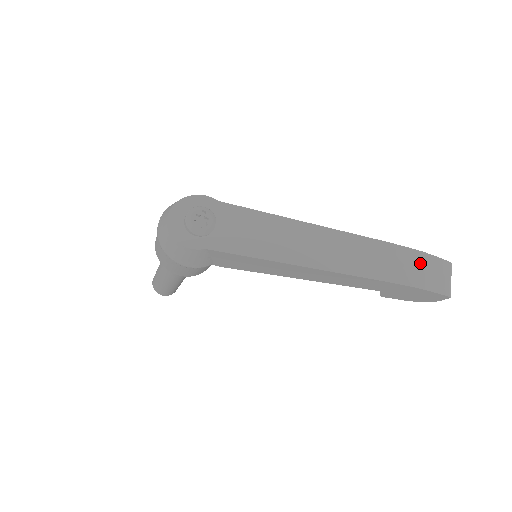
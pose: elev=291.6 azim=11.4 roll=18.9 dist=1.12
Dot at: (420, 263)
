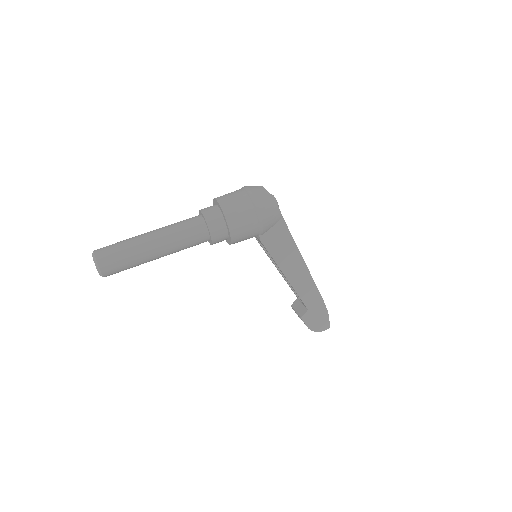
Dot at: occluded
